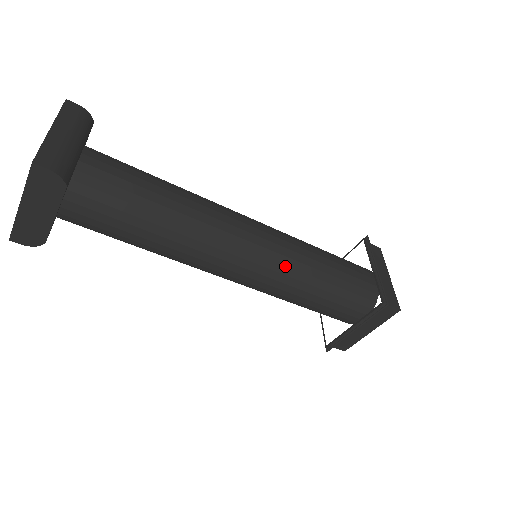
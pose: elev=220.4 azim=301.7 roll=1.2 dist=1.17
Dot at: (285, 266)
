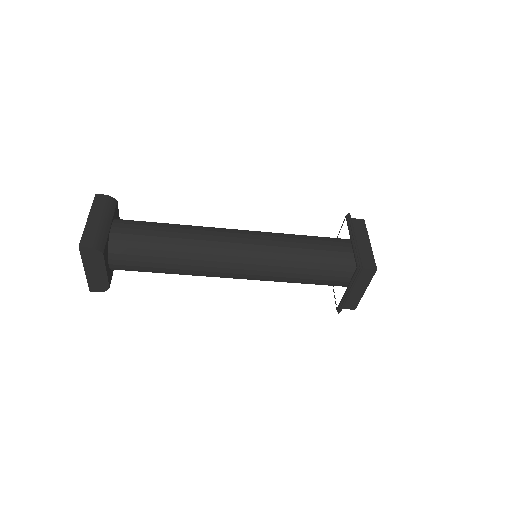
Dot at: (273, 260)
